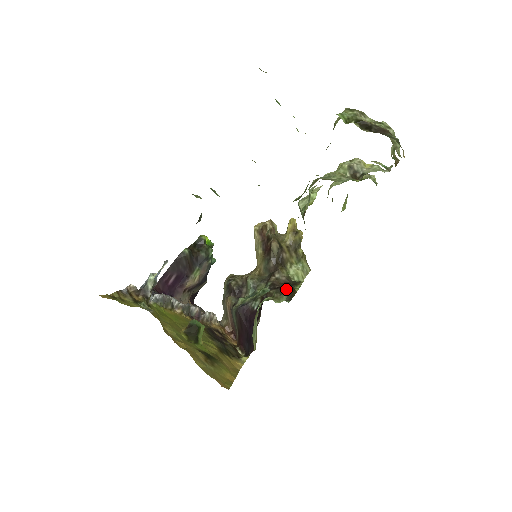
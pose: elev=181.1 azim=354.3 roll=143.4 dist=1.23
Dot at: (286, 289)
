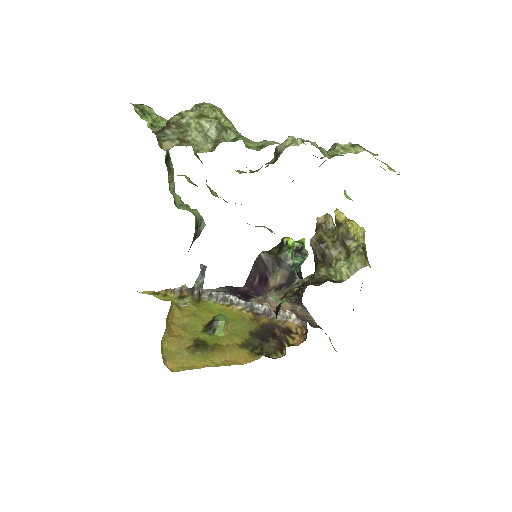
Dot at: occluded
